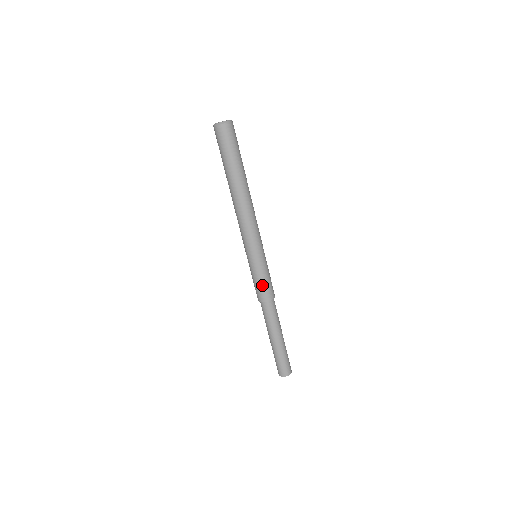
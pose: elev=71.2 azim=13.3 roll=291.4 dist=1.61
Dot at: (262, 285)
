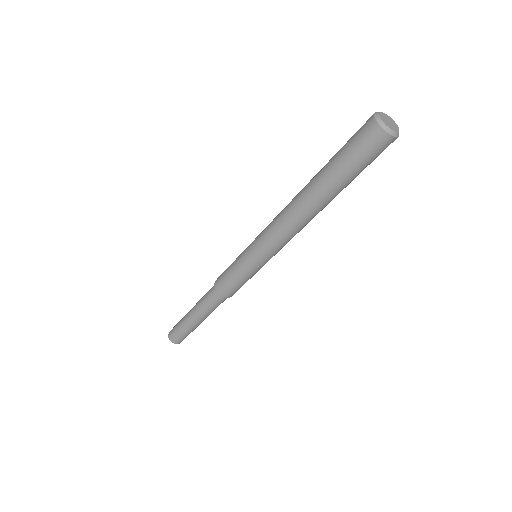
Dot at: (237, 285)
